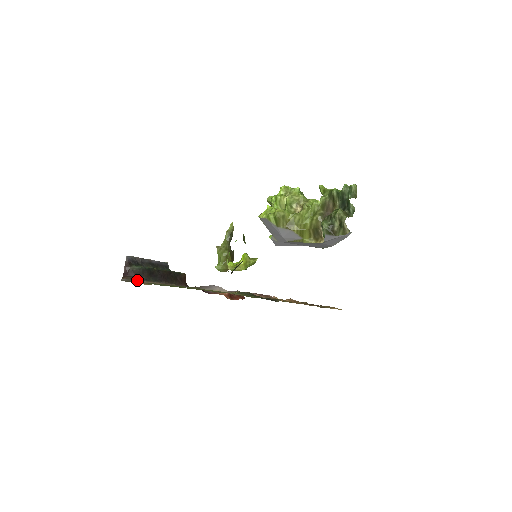
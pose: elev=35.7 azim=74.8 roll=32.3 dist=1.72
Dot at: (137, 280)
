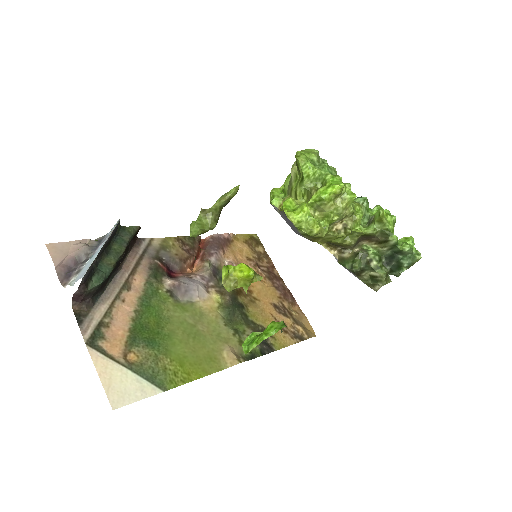
Dot at: (96, 307)
